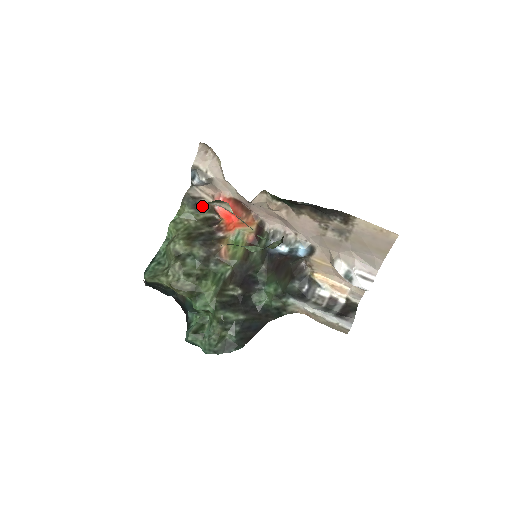
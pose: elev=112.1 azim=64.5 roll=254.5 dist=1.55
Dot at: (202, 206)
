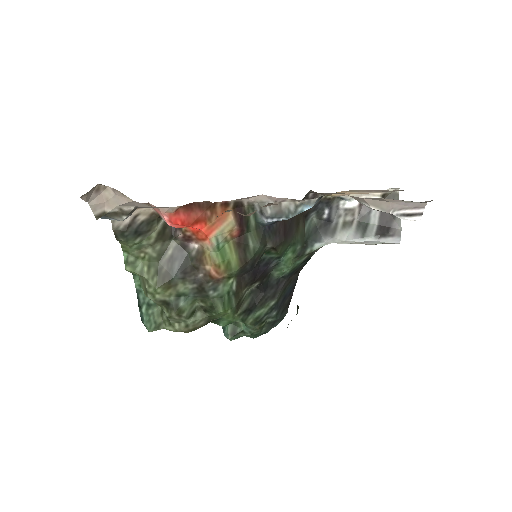
Dot at: (145, 224)
